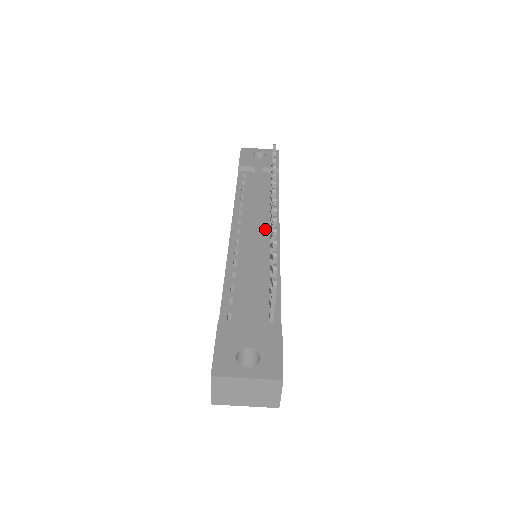
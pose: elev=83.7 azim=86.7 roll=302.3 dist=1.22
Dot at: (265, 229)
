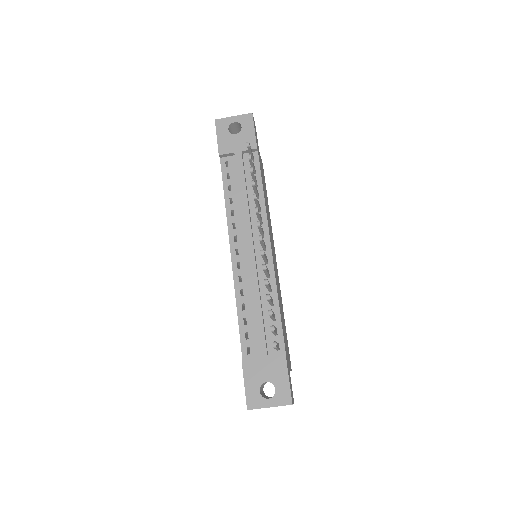
Dot at: (258, 243)
